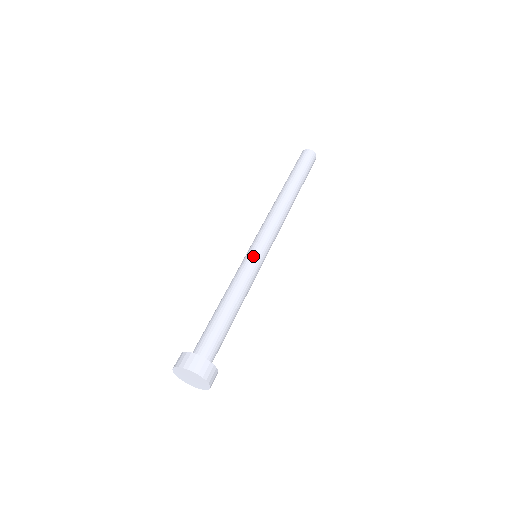
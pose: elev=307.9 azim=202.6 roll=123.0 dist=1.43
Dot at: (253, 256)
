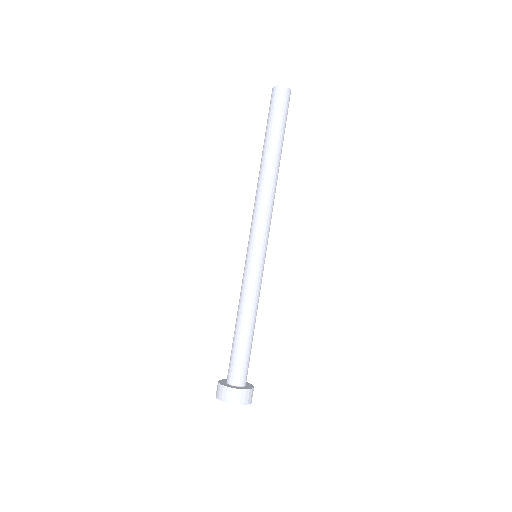
Dot at: (259, 264)
